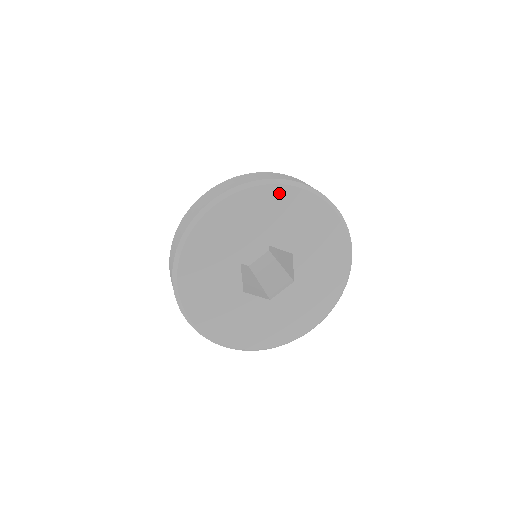
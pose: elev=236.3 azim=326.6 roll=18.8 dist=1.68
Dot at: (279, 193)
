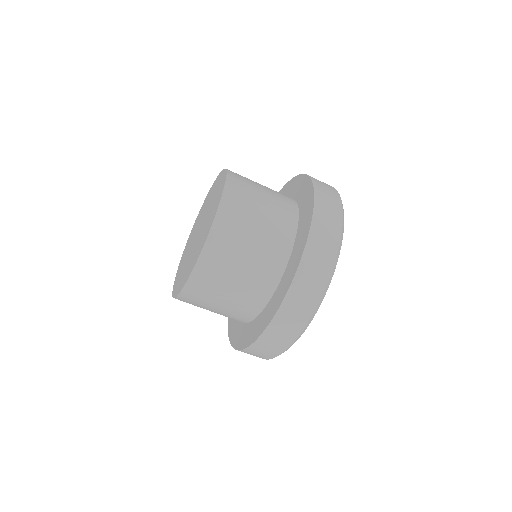
Dot at: occluded
